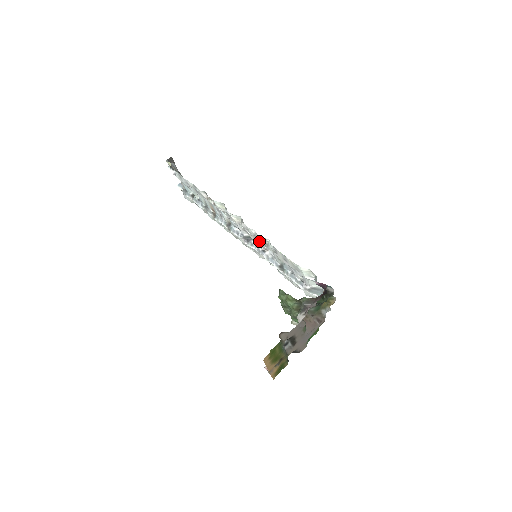
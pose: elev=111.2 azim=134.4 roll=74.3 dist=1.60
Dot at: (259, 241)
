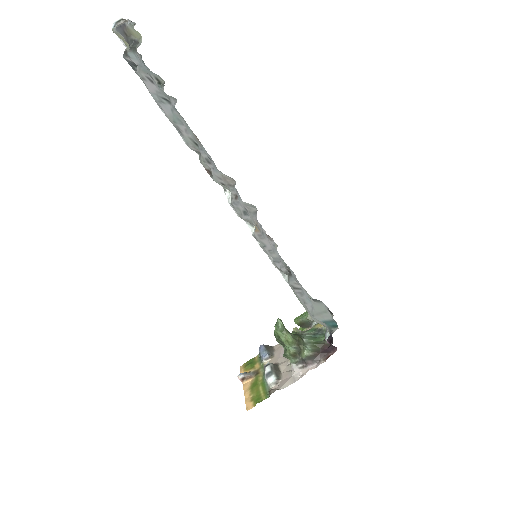
Dot at: occluded
